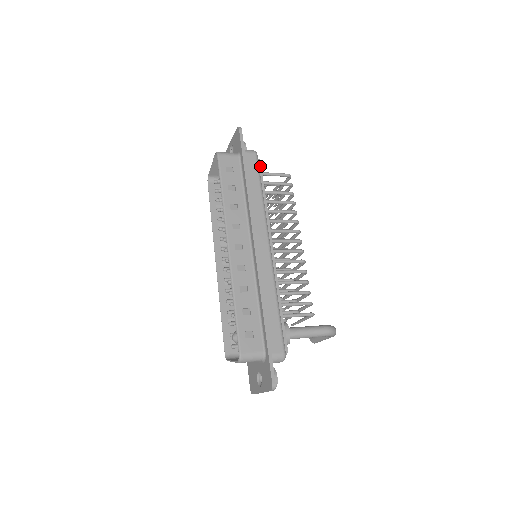
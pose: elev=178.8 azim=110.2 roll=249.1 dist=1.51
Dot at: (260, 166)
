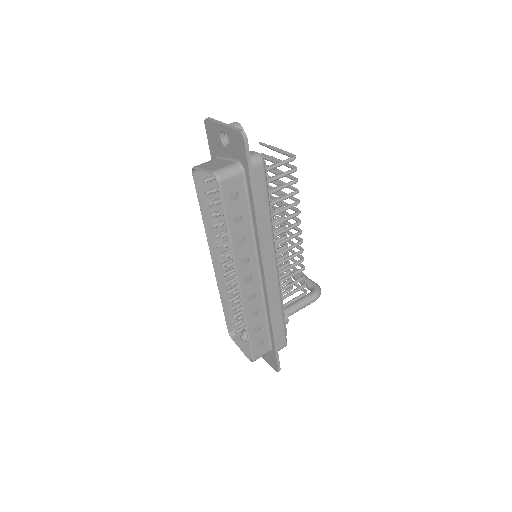
Dot at: (266, 170)
